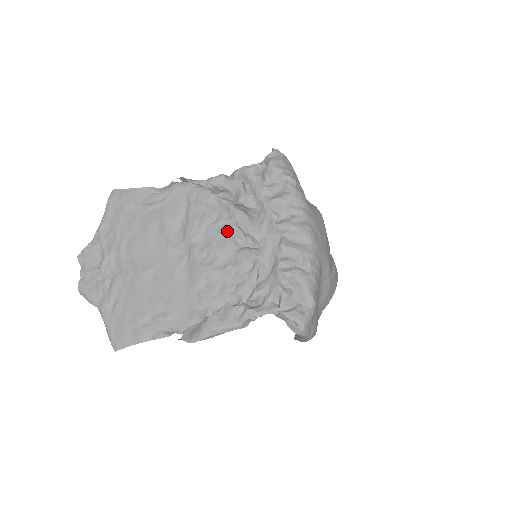
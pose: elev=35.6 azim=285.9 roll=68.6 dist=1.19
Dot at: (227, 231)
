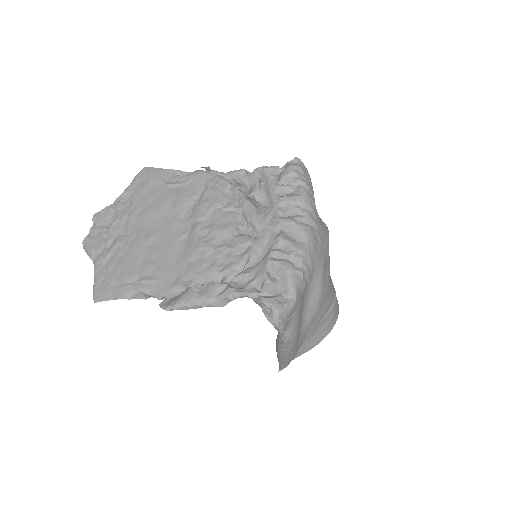
Dot at: (232, 217)
